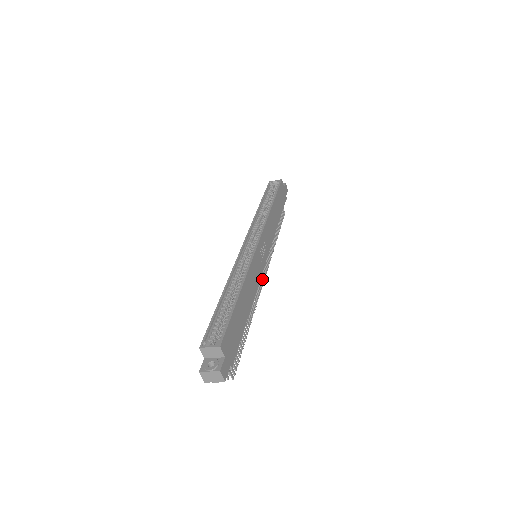
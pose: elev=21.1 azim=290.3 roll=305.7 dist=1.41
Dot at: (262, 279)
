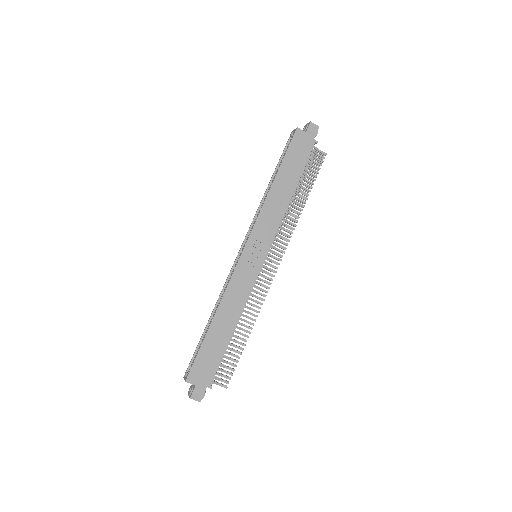
Dot at: occluded
